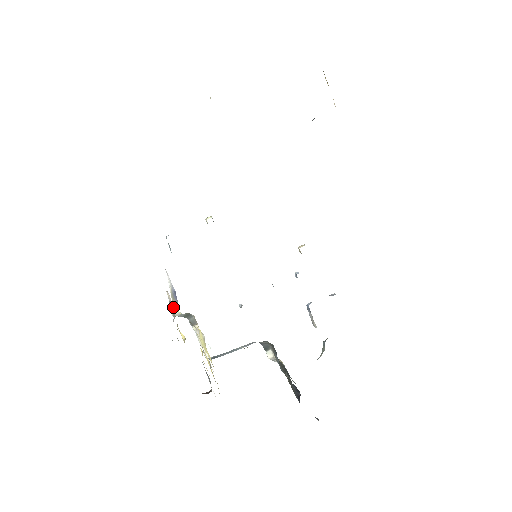
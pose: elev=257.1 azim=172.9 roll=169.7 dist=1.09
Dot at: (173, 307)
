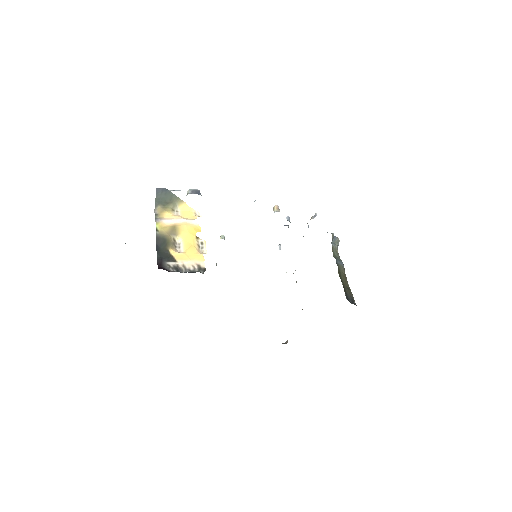
Dot at: occluded
